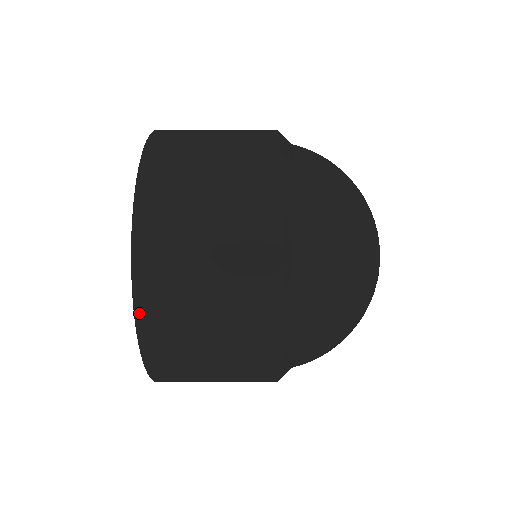
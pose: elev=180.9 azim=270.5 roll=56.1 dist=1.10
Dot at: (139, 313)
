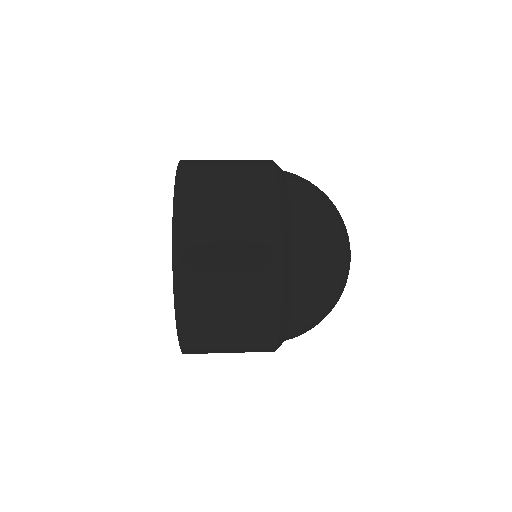
Dot at: (177, 283)
